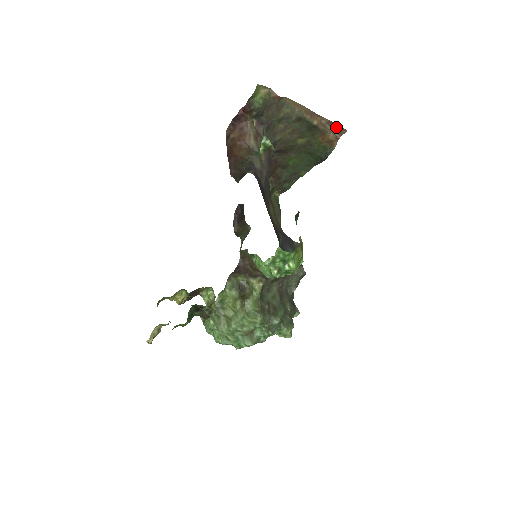
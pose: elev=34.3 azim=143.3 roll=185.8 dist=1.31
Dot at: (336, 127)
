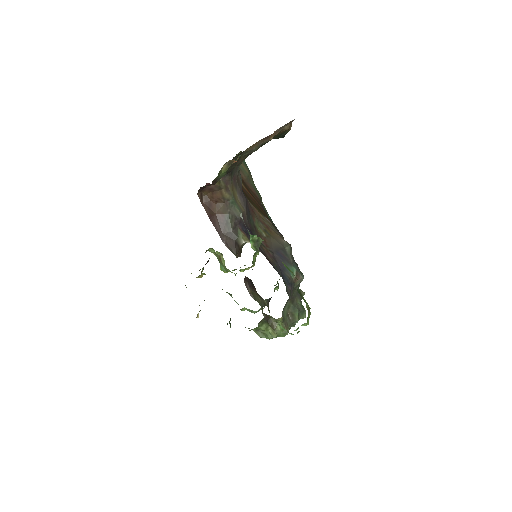
Dot at: (289, 122)
